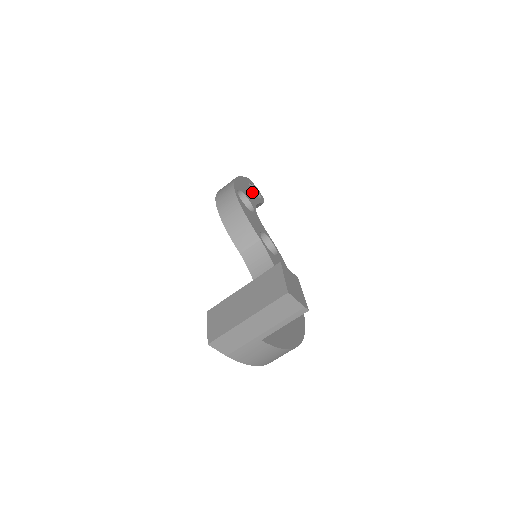
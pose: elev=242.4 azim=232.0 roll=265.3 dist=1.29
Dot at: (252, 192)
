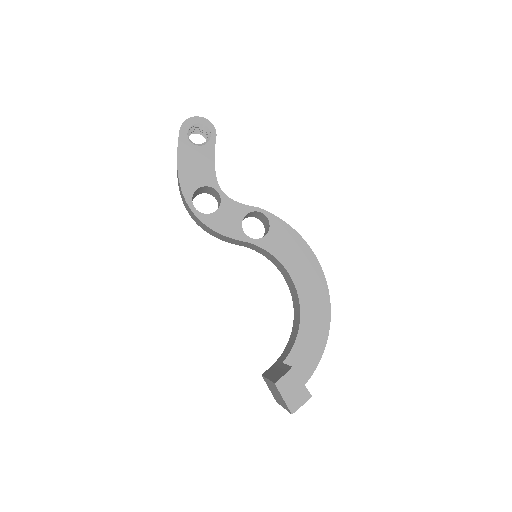
Dot at: (199, 152)
